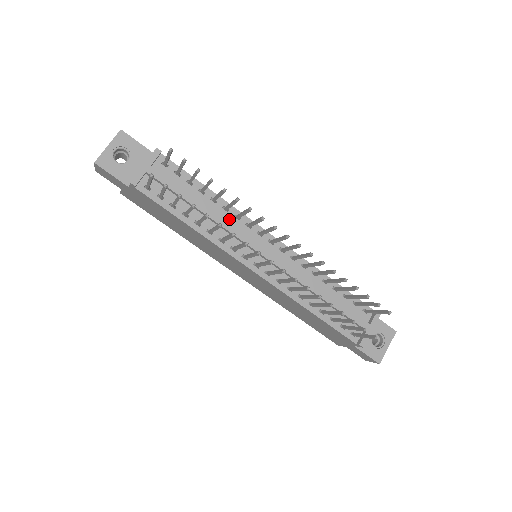
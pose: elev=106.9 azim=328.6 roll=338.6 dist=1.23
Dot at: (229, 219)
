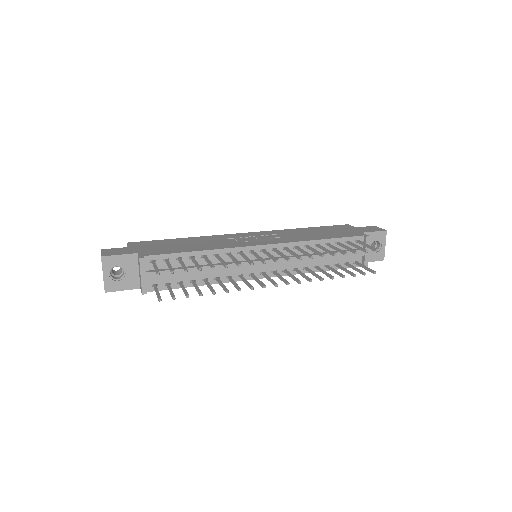
Dot at: (224, 259)
